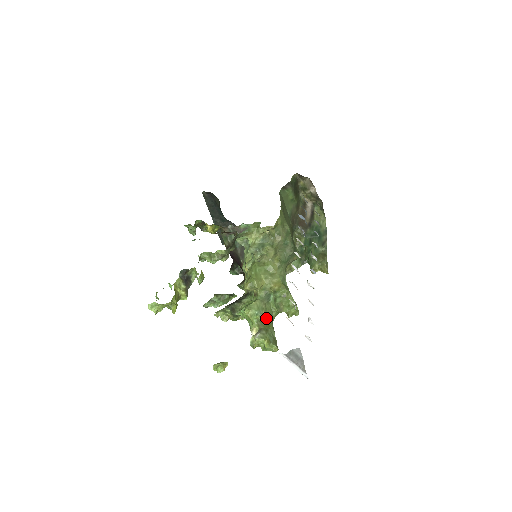
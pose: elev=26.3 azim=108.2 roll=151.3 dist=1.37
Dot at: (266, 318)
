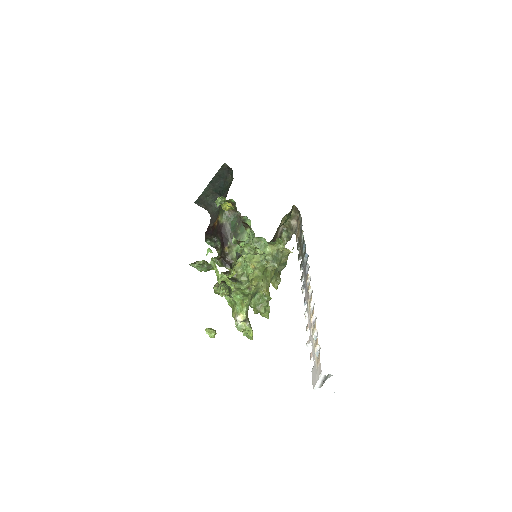
Dot at: (248, 309)
